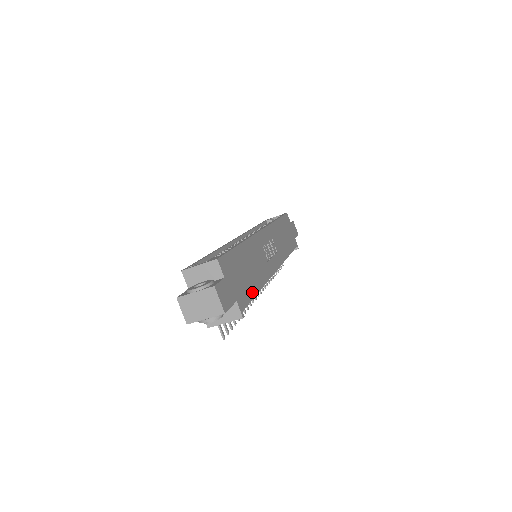
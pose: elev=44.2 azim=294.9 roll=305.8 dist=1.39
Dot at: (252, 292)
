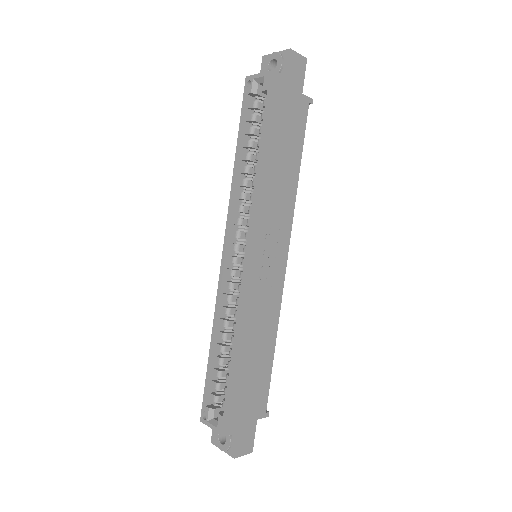
Dot at: (267, 373)
